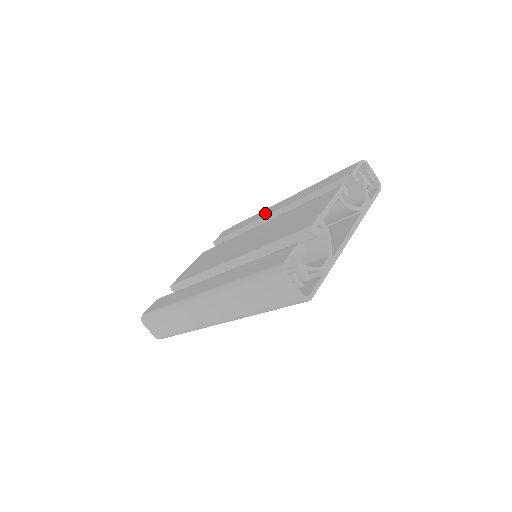
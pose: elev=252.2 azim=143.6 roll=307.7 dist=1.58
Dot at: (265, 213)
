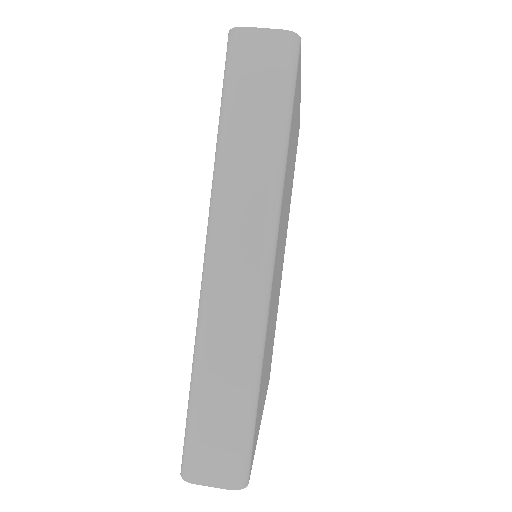
Dot at: occluded
